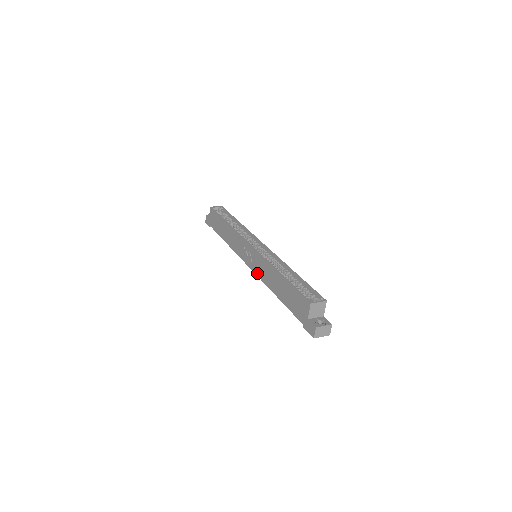
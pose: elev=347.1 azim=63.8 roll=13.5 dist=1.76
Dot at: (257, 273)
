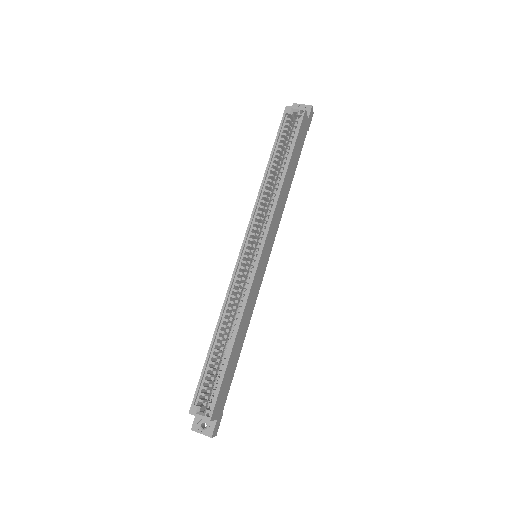
Dot at: occluded
